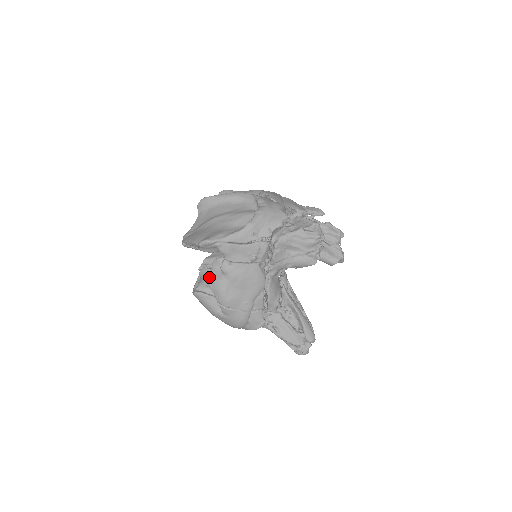
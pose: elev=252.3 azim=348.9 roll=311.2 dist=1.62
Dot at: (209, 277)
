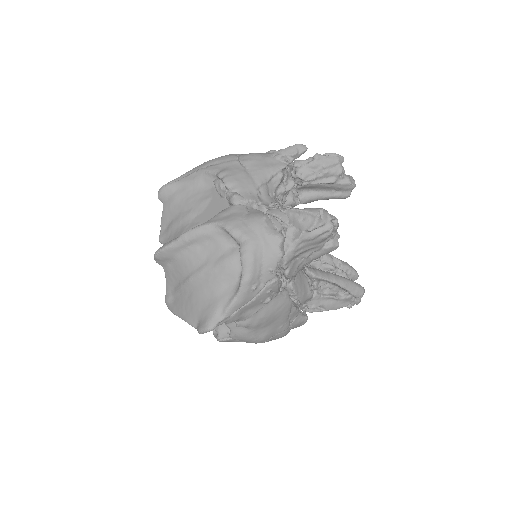
Dot at: occluded
